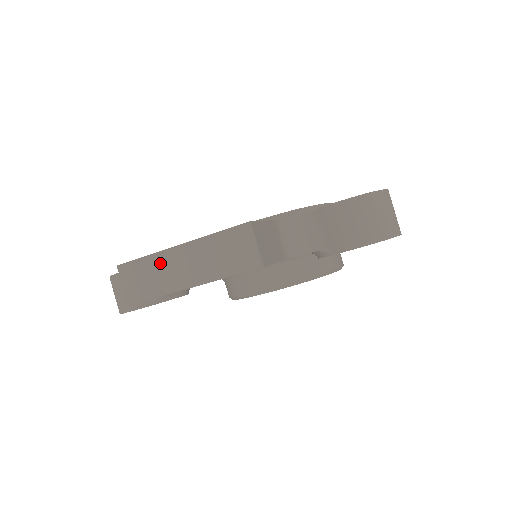
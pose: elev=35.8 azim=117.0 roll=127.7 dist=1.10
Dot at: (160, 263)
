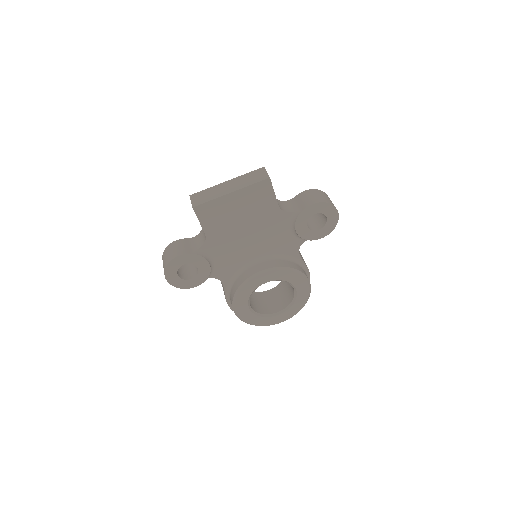
Dot at: (215, 189)
